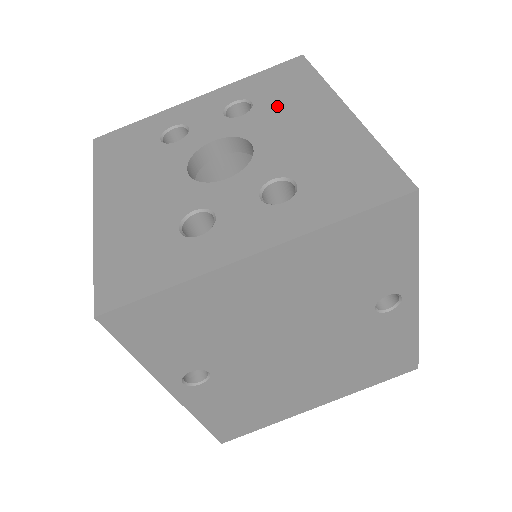
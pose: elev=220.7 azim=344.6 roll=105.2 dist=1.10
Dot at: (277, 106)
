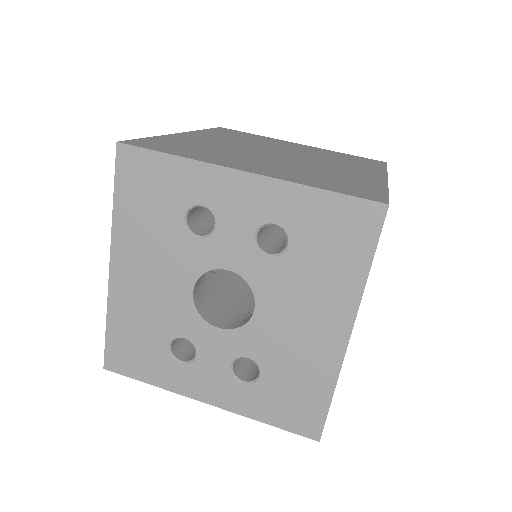
Dot at: (303, 275)
